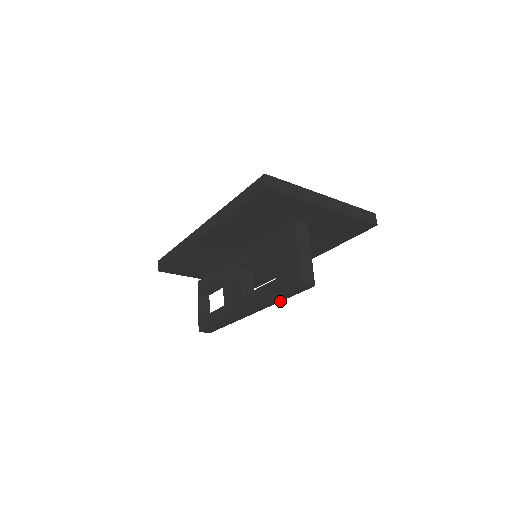
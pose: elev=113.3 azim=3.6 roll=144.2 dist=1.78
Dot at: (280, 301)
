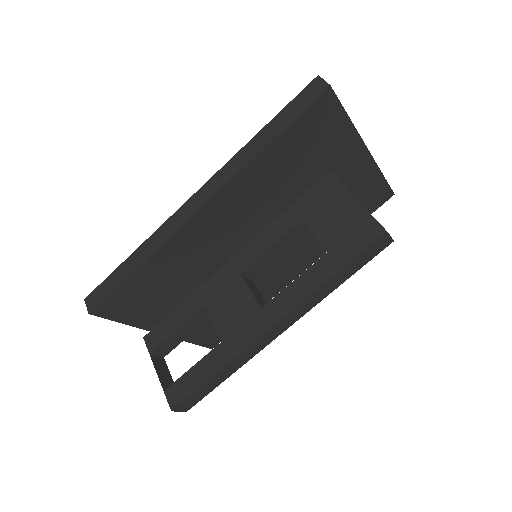
Dot at: (332, 290)
